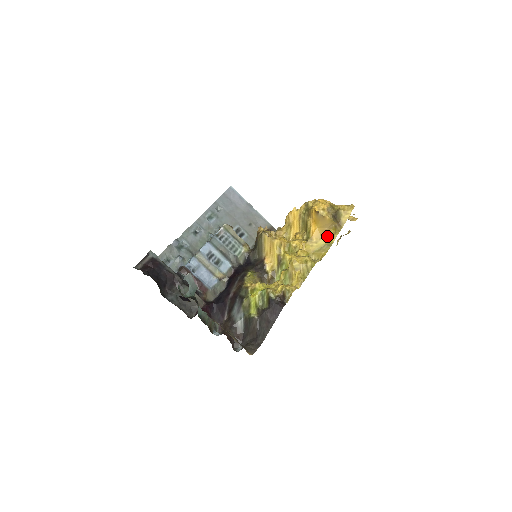
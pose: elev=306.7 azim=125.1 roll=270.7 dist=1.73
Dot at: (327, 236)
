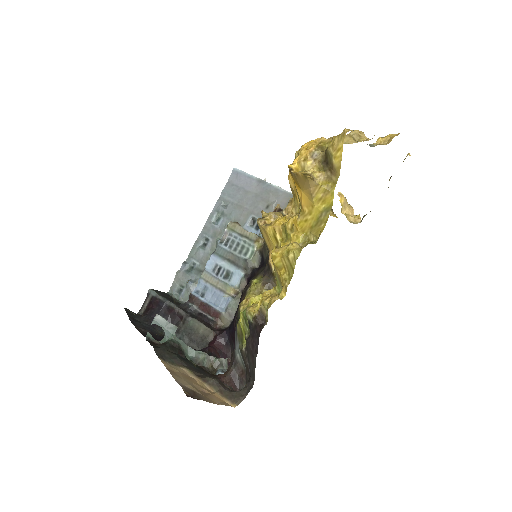
Dot at: (319, 198)
